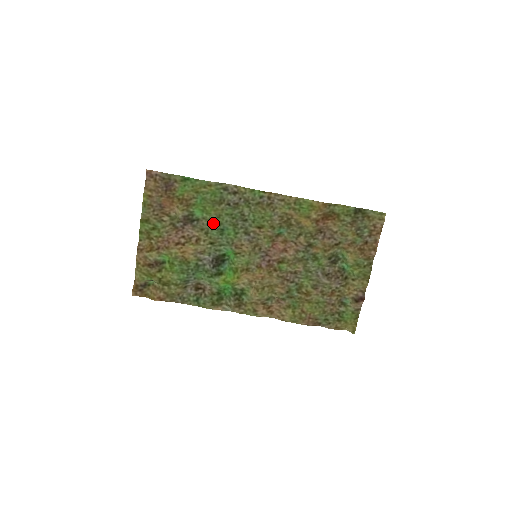
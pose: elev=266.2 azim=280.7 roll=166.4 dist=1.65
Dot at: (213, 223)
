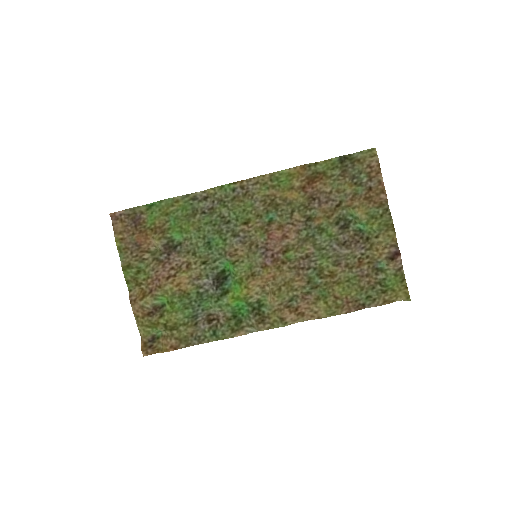
Dot at: (196, 240)
